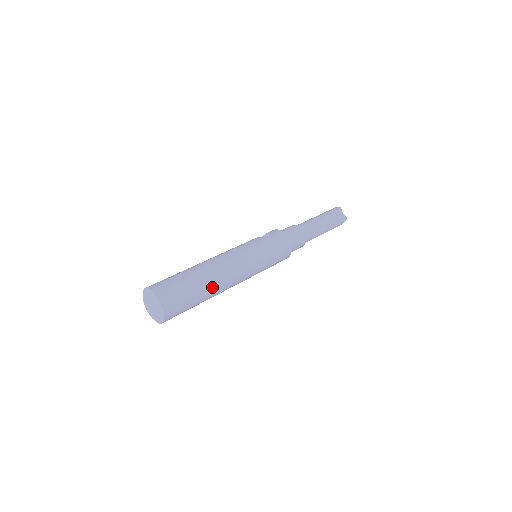
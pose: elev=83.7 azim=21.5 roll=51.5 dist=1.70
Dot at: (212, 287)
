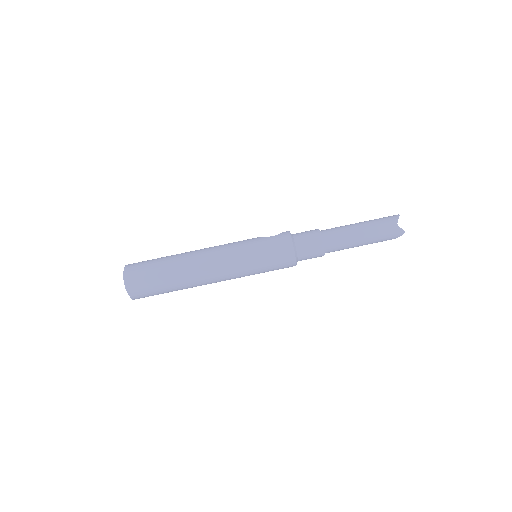
Dot at: (182, 278)
